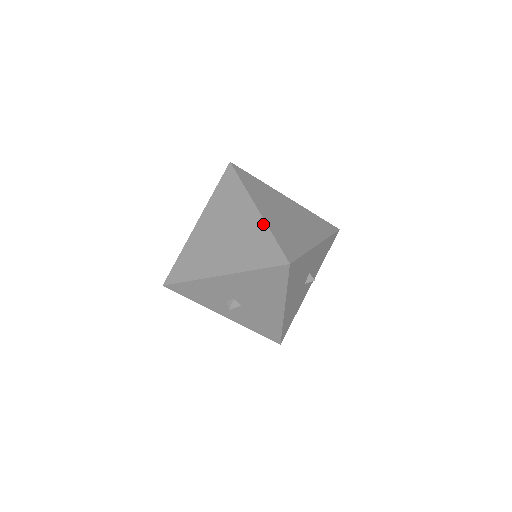
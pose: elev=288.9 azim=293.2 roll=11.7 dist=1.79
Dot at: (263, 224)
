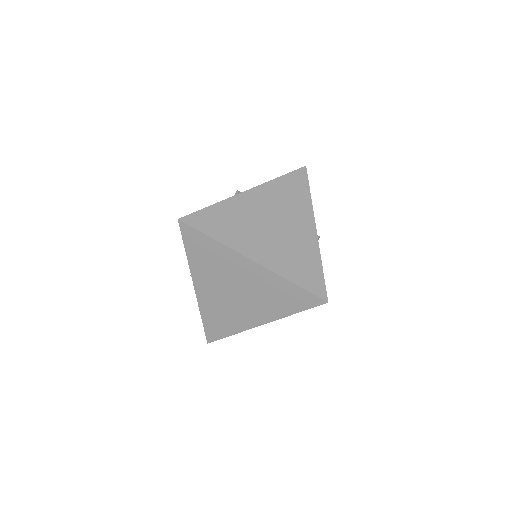
Dot at: (273, 275)
